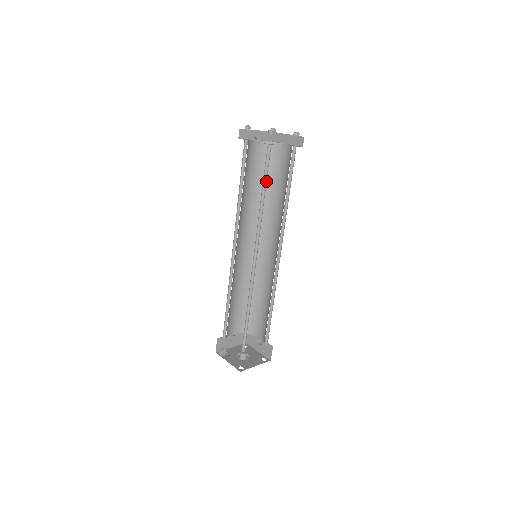
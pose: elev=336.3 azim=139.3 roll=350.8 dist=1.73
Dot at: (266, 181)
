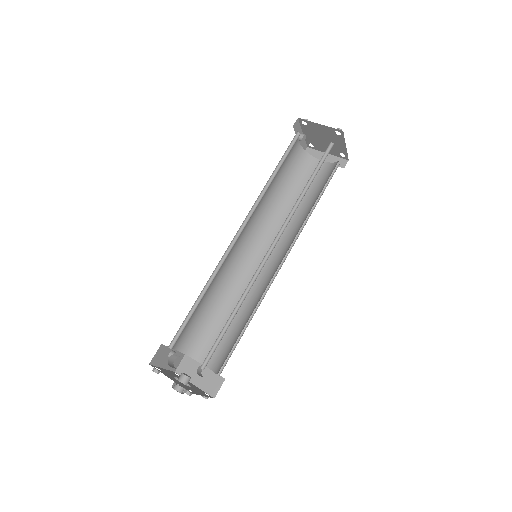
Dot at: (315, 175)
